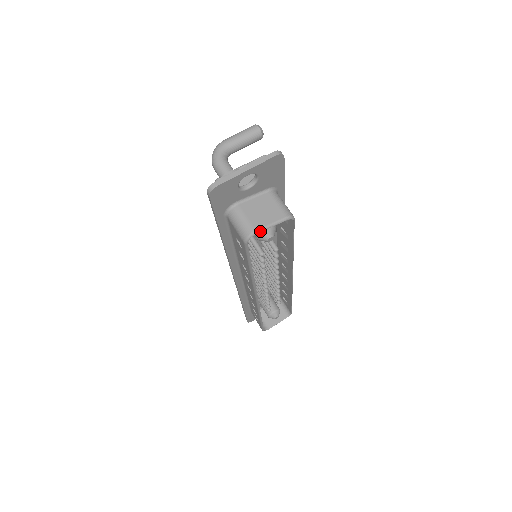
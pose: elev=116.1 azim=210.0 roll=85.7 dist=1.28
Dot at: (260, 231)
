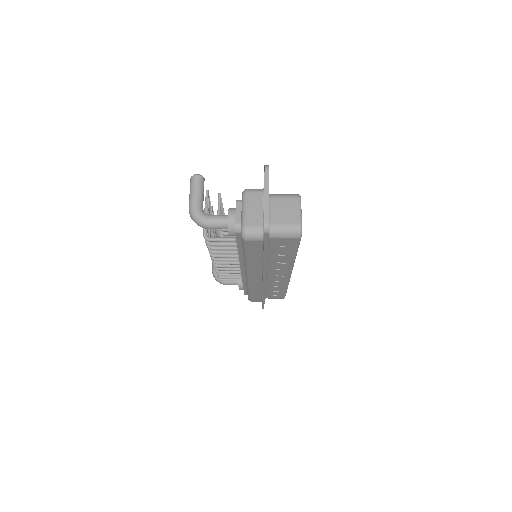
Dot at: (301, 221)
